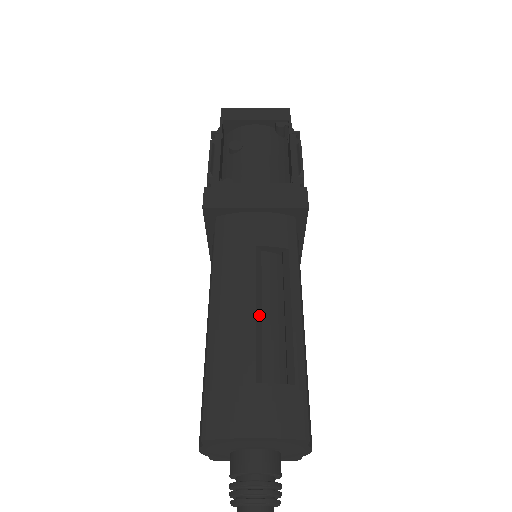
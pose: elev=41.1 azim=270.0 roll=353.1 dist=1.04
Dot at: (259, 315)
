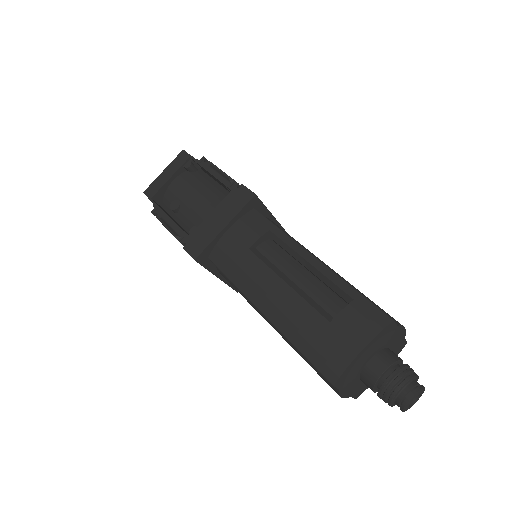
Dot at: (292, 284)
